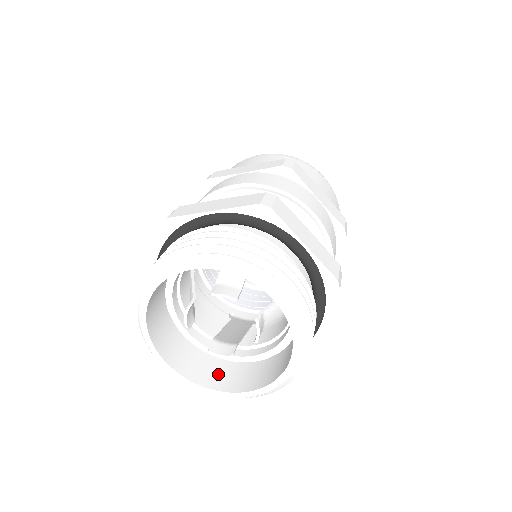
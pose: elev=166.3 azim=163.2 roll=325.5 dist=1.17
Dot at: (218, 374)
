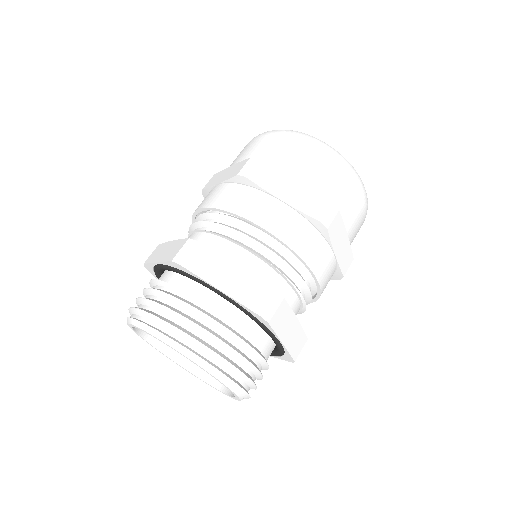
Dot at: occluded
